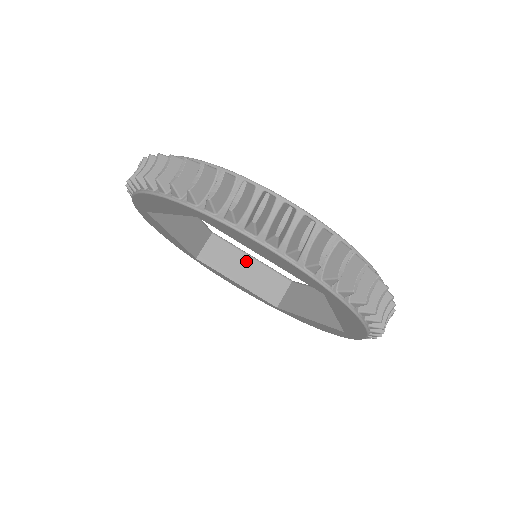
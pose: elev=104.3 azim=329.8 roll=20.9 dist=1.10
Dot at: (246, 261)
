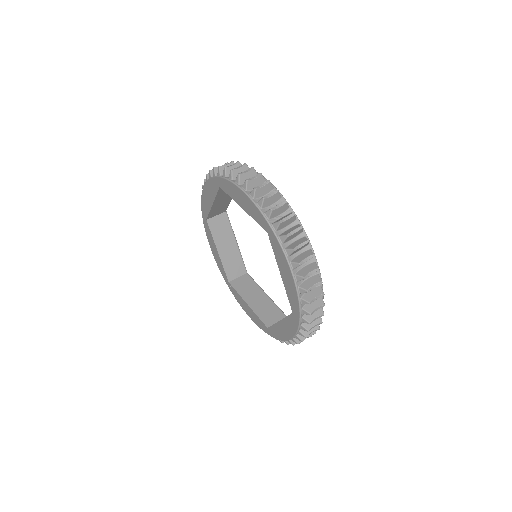
Dot at: (261, 294)
